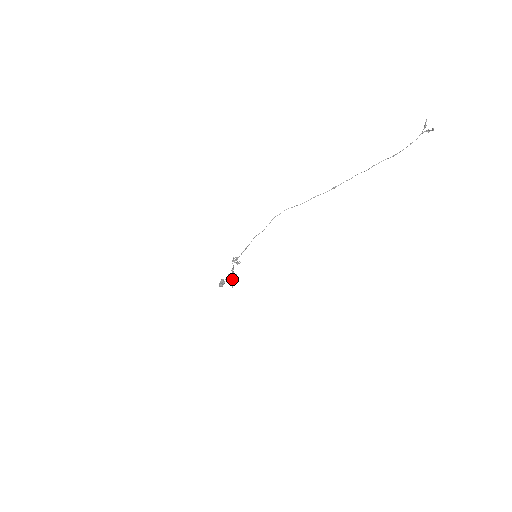
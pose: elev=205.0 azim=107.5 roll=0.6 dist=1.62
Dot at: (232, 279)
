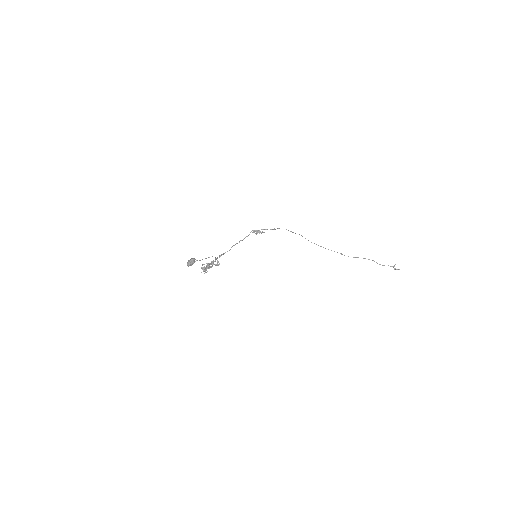
Dot at: (225, 252)
